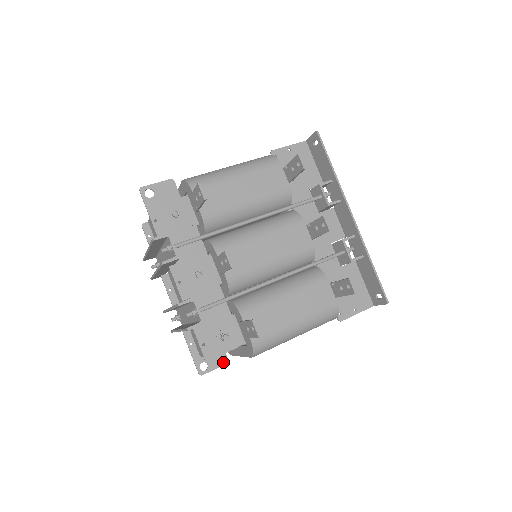
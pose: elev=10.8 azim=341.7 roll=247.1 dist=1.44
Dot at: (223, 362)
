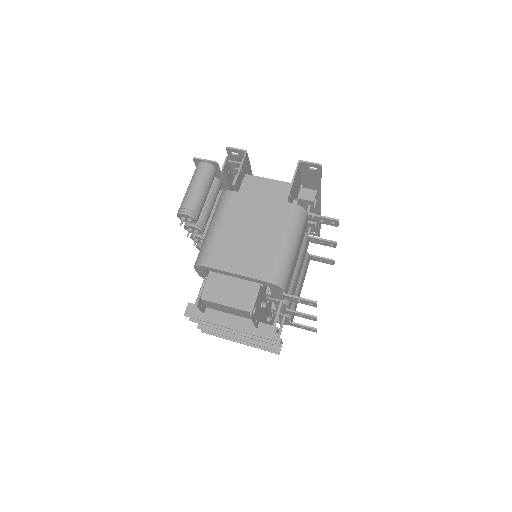
Dot at: occluded
